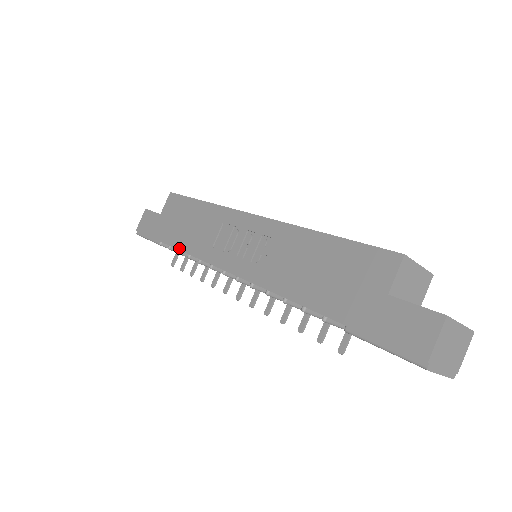
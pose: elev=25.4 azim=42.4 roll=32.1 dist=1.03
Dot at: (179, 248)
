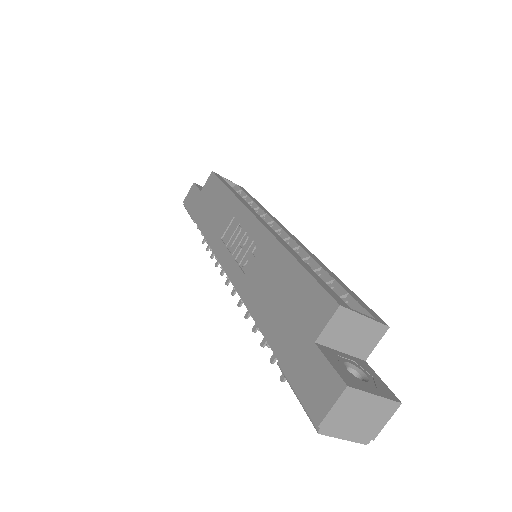
Dot at: (202, 231)
